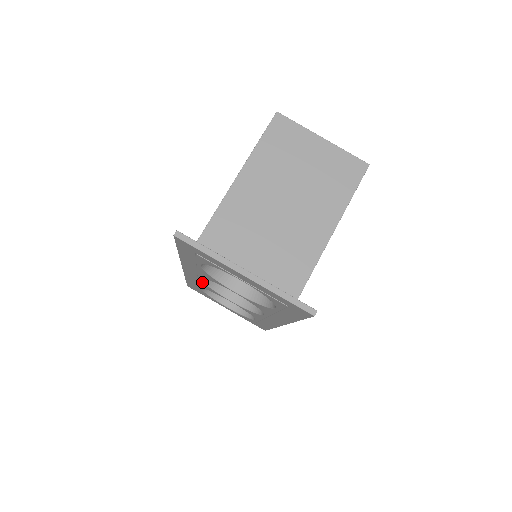
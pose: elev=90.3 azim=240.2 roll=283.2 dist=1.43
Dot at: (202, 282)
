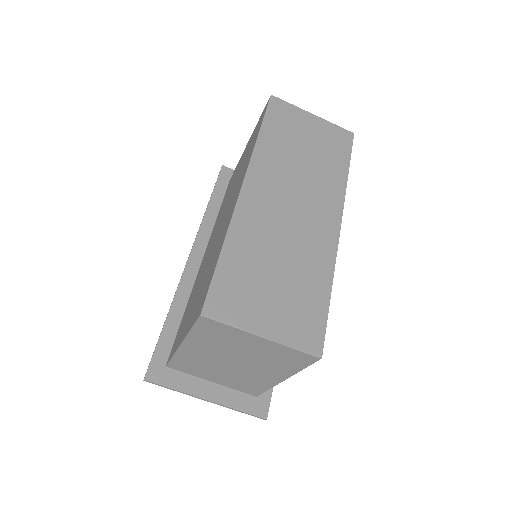
Dot at: occluded
